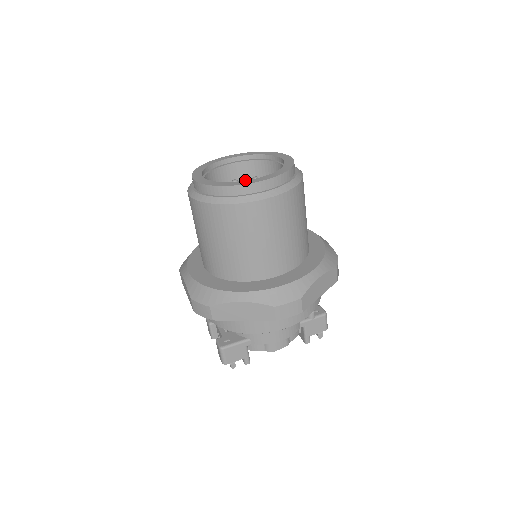
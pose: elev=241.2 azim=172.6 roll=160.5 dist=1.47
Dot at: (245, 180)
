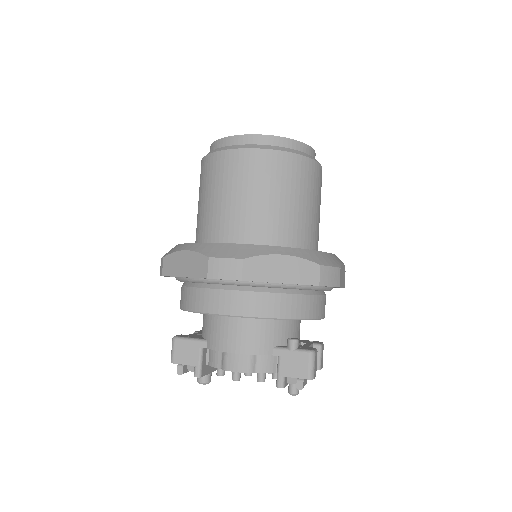
Dot at: occluded
